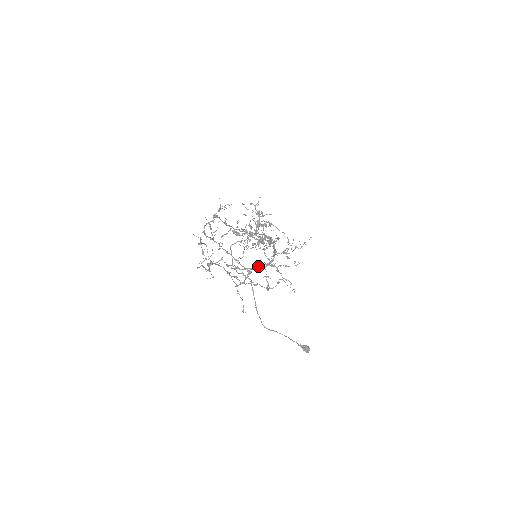
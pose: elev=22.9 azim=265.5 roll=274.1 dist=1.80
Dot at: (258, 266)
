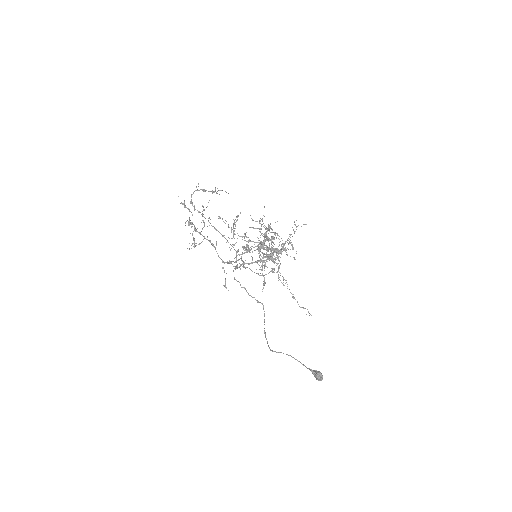
Dot at: (247, 247)
